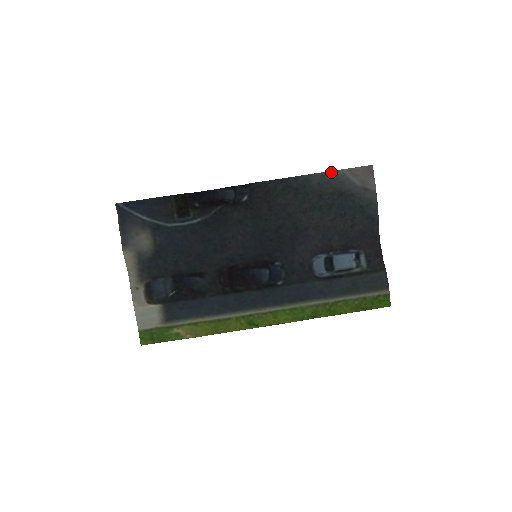
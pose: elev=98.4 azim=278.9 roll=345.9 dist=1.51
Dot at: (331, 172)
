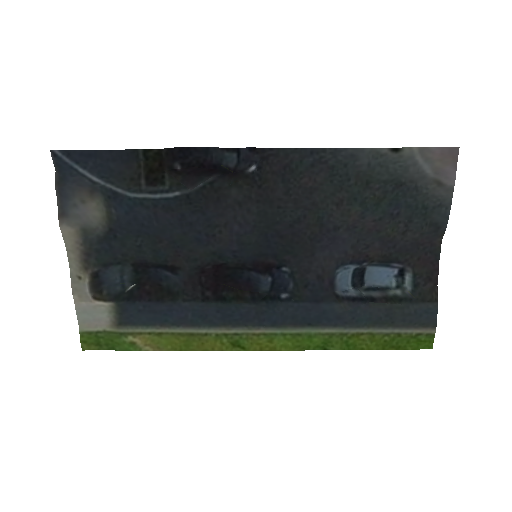
Dot at: (392, 149)
